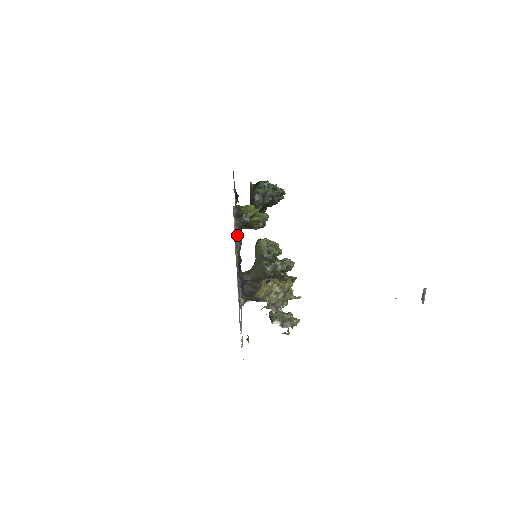
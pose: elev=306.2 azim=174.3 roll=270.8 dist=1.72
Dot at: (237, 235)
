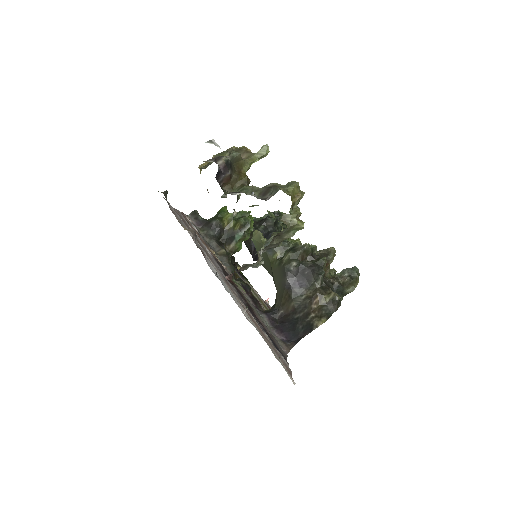
Dot at: (214, 248)
